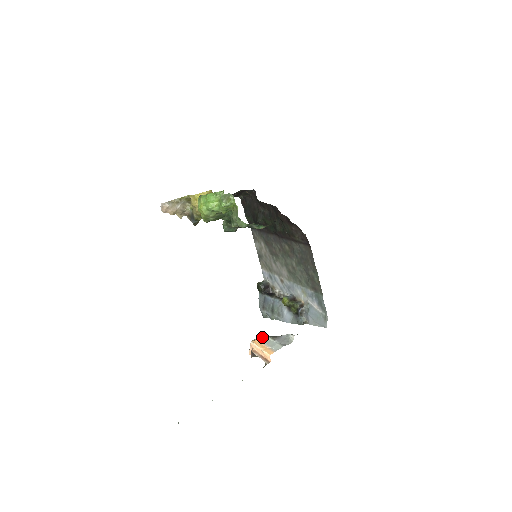
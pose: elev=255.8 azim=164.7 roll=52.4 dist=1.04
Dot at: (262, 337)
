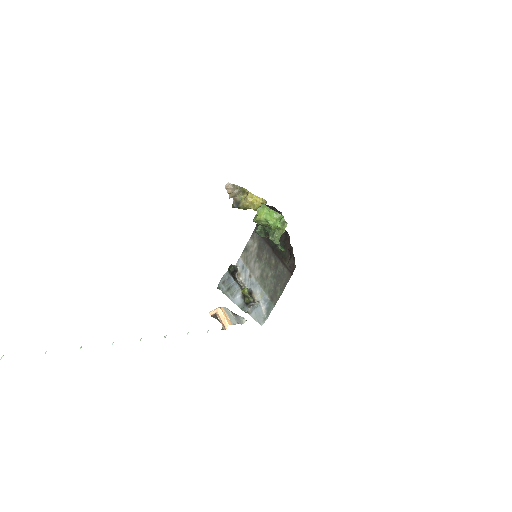
Dot at: (227, 309)
